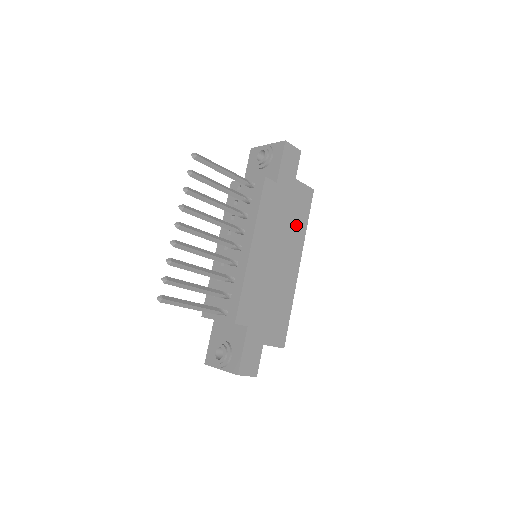
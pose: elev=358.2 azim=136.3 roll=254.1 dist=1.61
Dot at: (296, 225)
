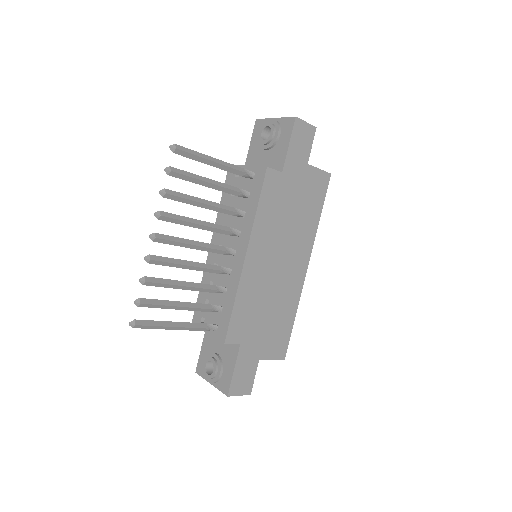
Dot at: (305, 220)
